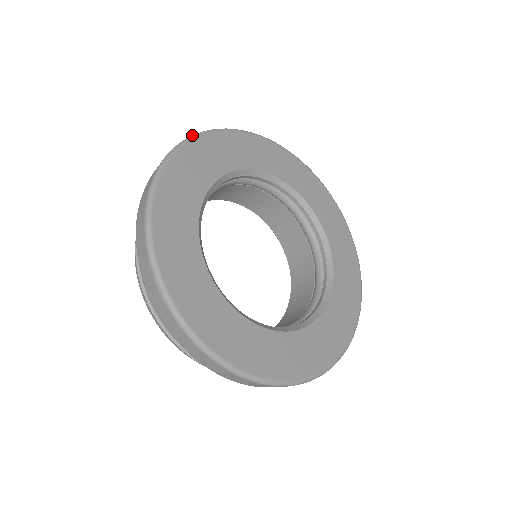
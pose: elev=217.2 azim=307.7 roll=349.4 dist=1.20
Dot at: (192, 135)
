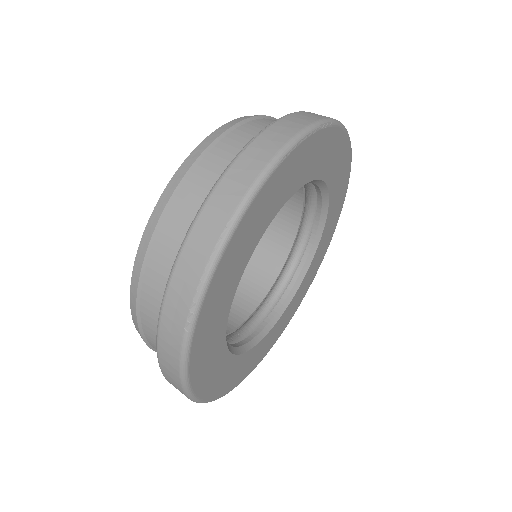
Dot at: (317, 122)
